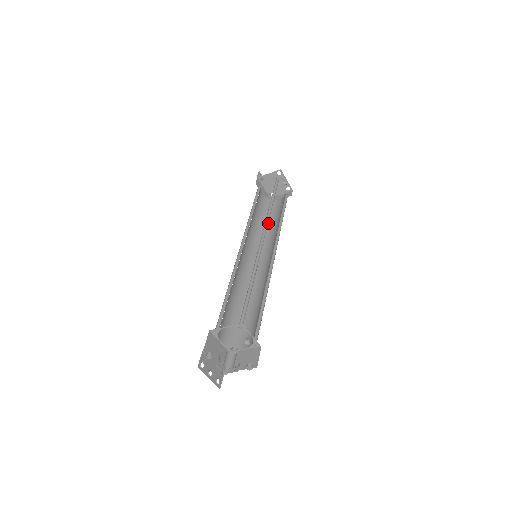
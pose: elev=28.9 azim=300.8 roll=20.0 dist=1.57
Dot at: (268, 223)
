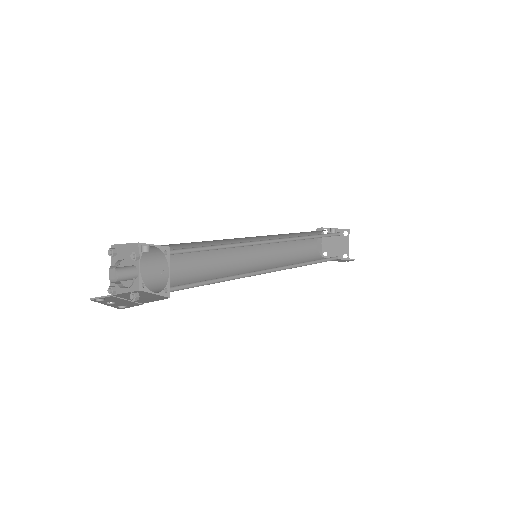
Dot at: occluded
